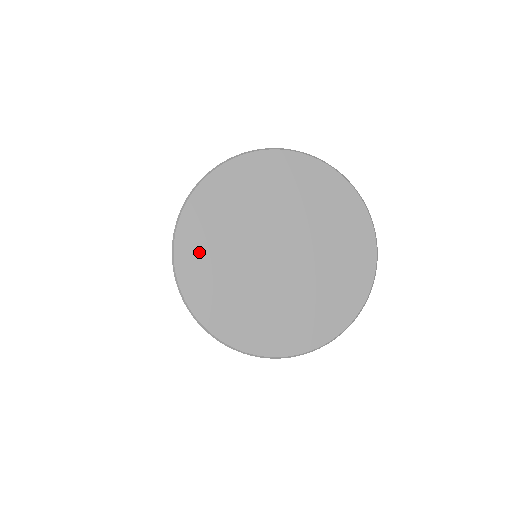
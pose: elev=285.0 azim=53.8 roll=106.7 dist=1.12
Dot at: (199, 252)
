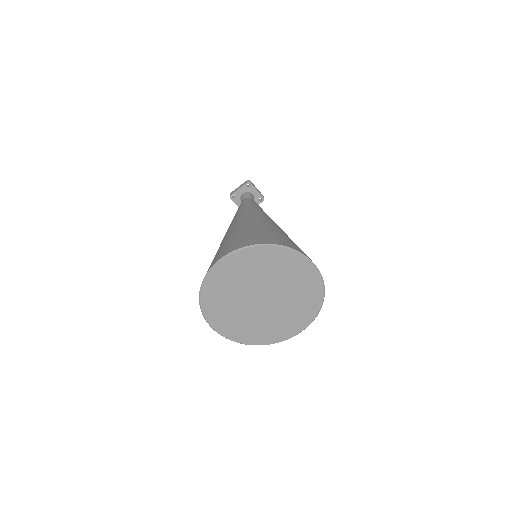
Dot at: (215, 303)
